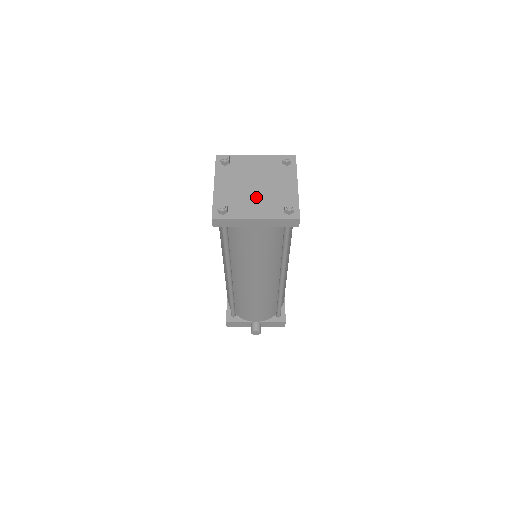
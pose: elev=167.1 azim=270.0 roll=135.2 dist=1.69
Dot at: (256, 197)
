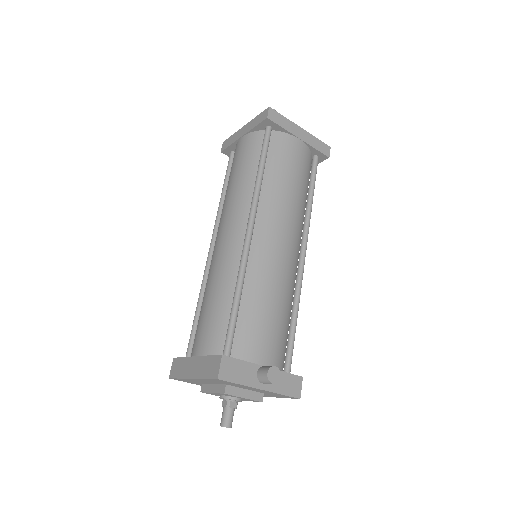
Dot at: occluded
